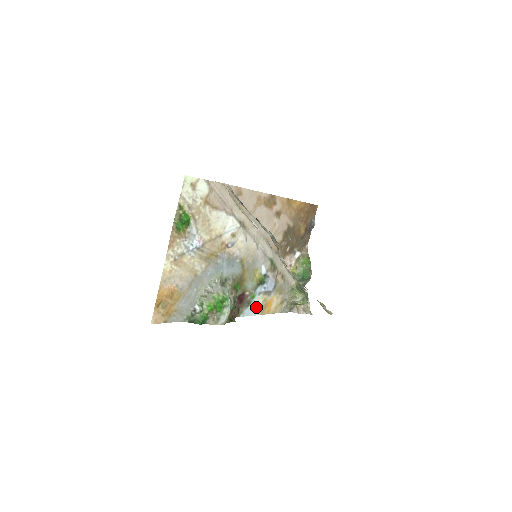
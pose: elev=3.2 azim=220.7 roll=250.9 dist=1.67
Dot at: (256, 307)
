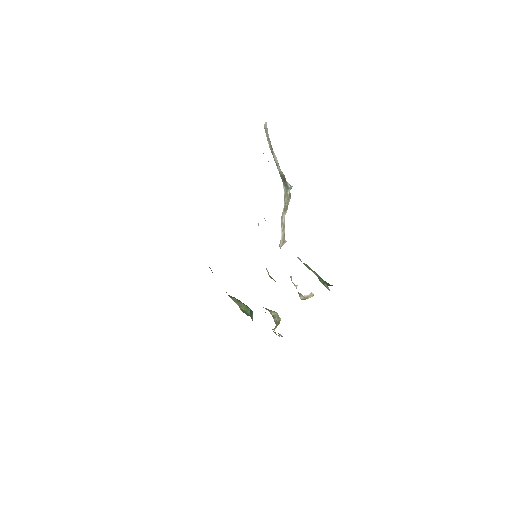
Dot at: occluded
